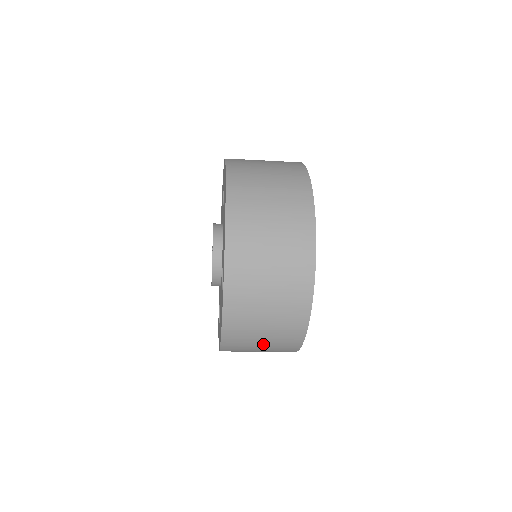
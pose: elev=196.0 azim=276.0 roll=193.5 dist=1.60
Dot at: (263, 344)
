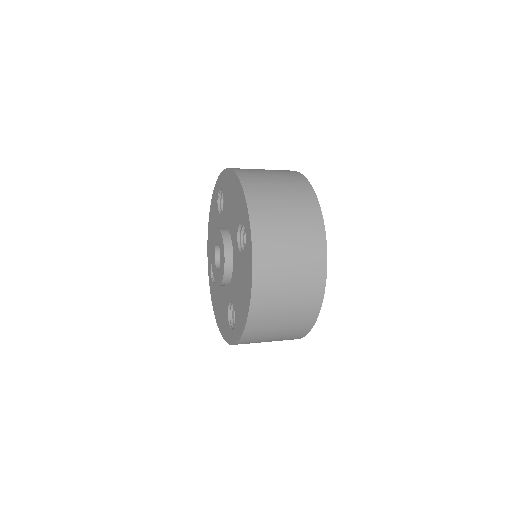
Dot at: (289, 298)
